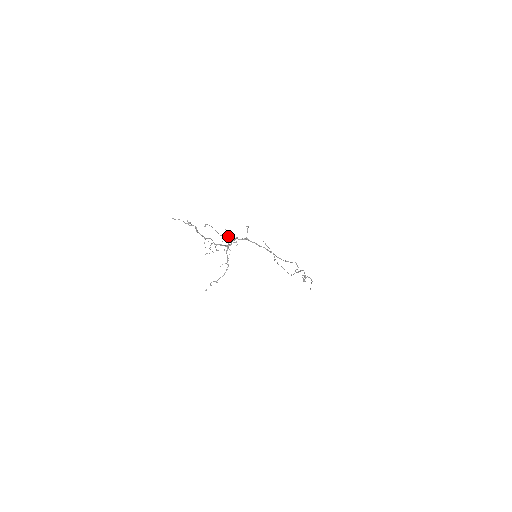
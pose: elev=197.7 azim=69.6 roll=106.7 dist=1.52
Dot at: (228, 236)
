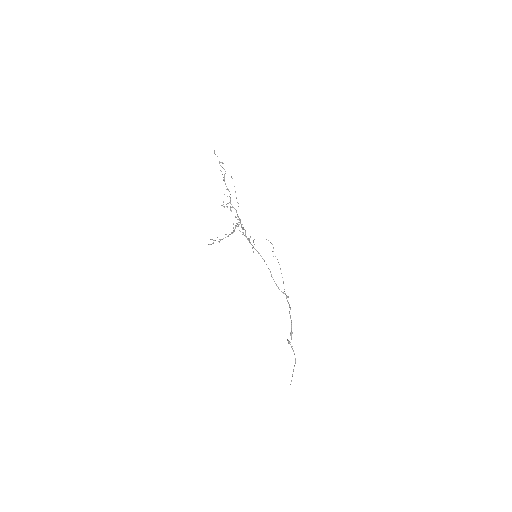
Dot at: (240, 220)
